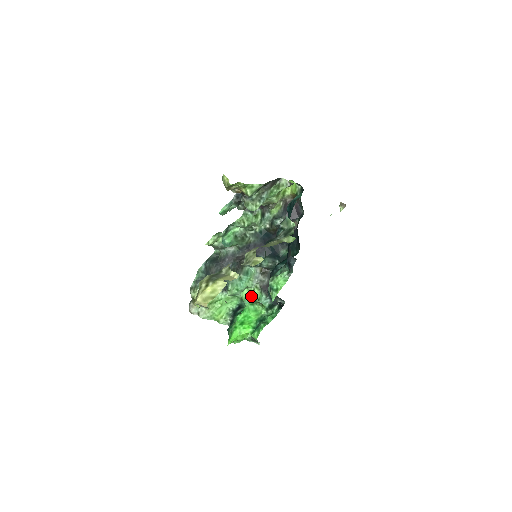
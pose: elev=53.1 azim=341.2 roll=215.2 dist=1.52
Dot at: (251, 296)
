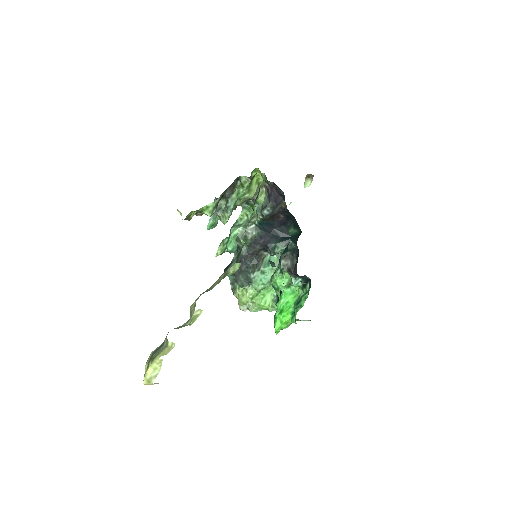
Dot at: occluded
